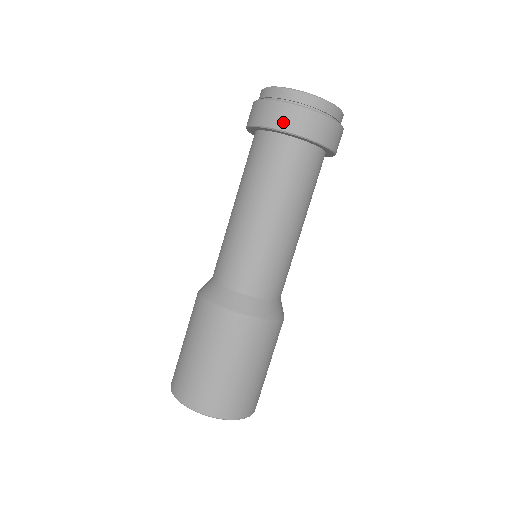
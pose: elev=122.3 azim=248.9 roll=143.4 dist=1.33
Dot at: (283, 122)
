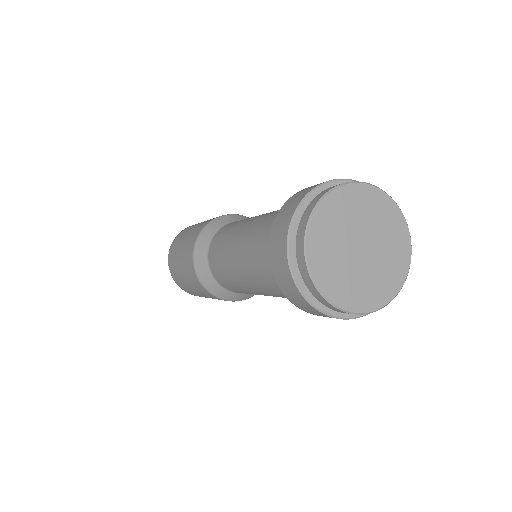
Dot at: (291, 298)
